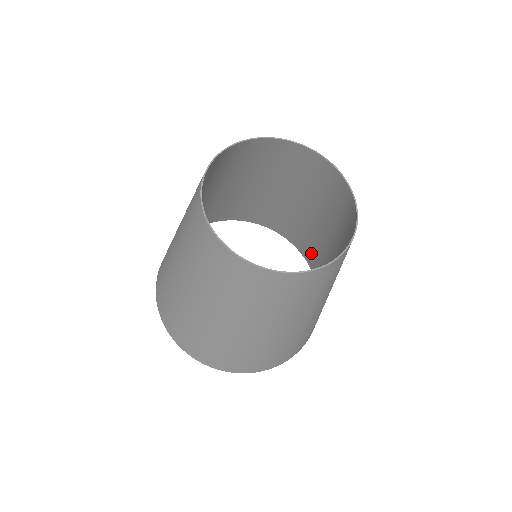
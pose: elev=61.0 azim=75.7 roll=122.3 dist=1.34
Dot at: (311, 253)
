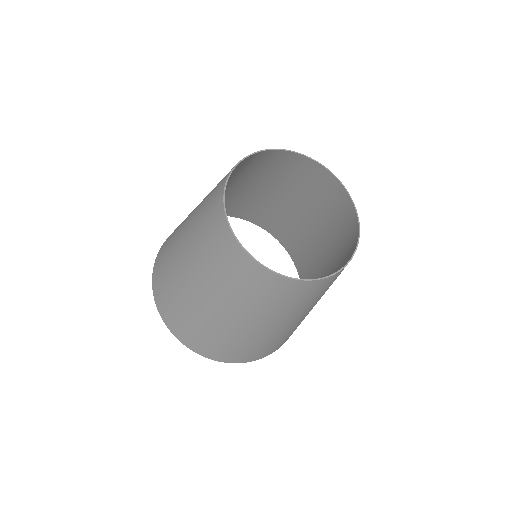
Dot at: (290, 240)
